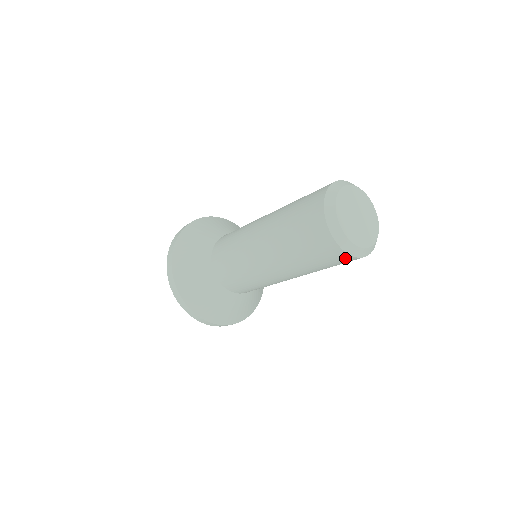
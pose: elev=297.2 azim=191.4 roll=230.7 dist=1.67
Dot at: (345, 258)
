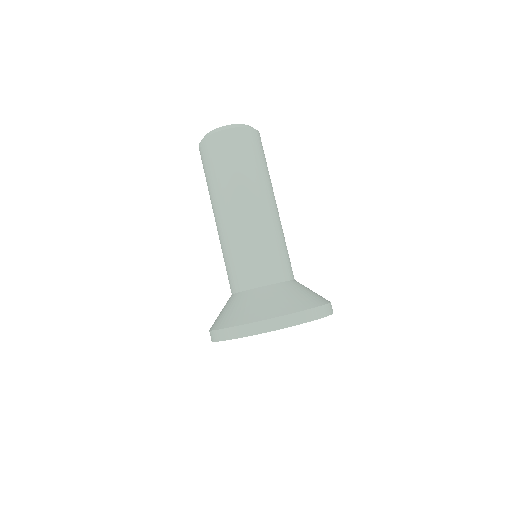
Dot at: (215, 140)
